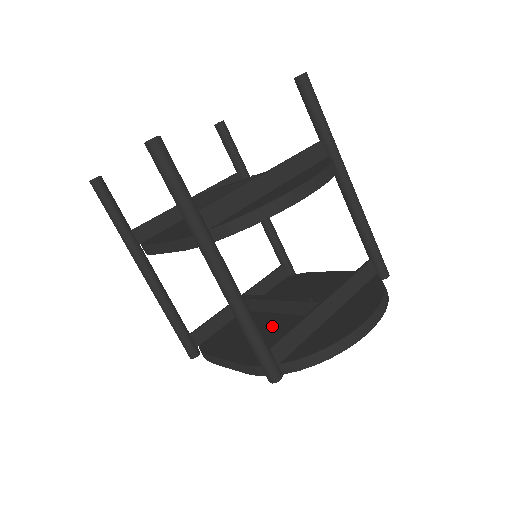
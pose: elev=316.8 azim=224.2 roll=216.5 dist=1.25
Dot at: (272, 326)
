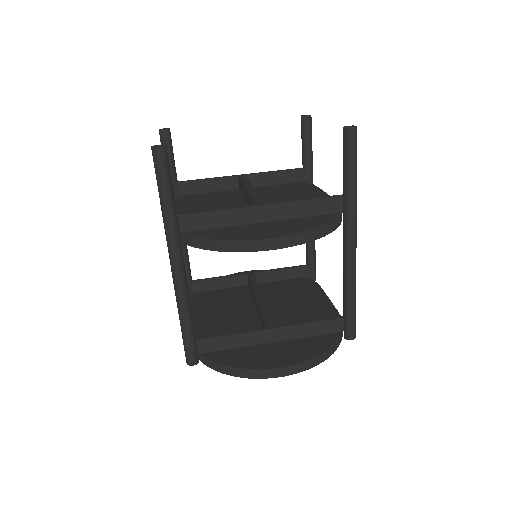
Dot at: (239, 317)
